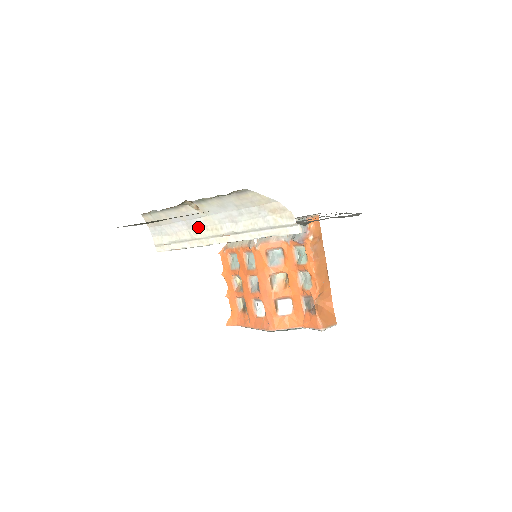
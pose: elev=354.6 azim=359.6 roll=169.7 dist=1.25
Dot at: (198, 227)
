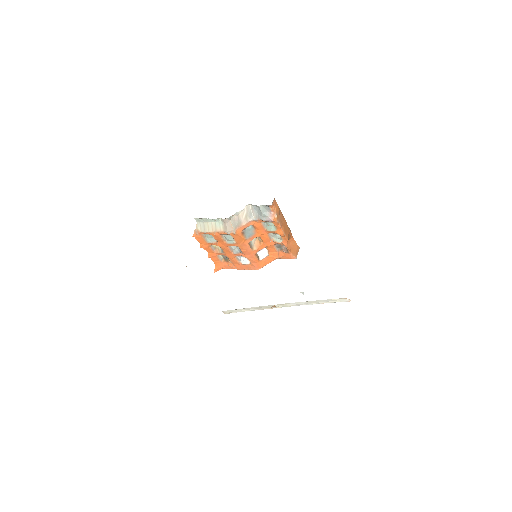
Dot at: (268, 305)
